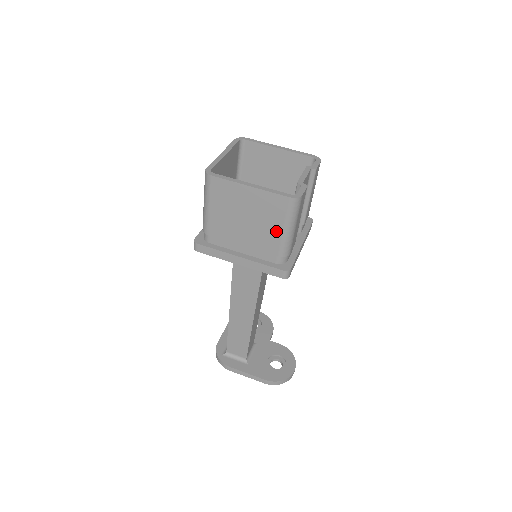
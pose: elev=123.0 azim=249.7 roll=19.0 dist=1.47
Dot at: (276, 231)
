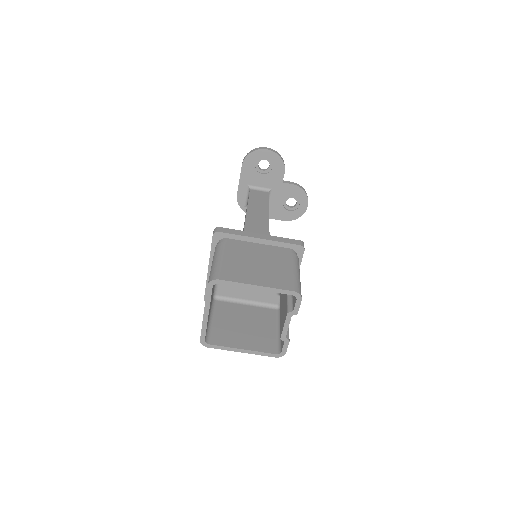
Dot at: occluded
